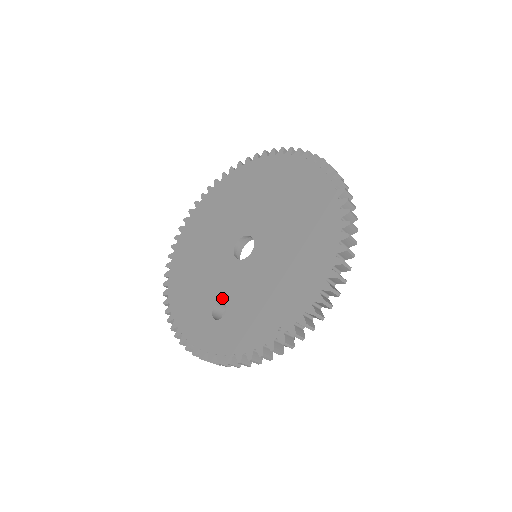
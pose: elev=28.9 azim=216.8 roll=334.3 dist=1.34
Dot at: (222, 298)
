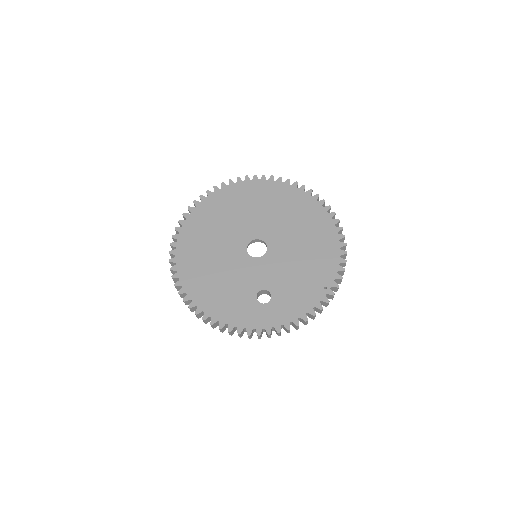
Dot at: (261, 287)
